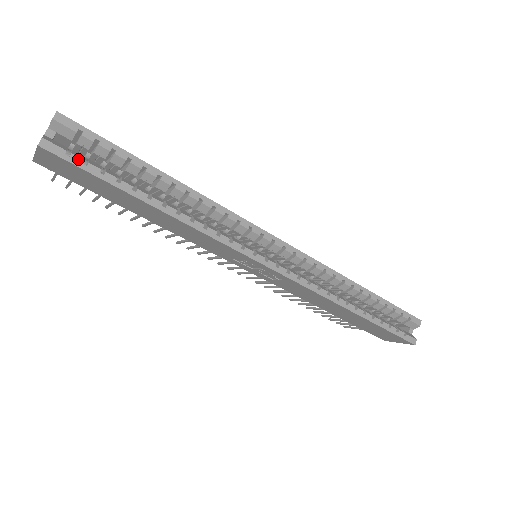
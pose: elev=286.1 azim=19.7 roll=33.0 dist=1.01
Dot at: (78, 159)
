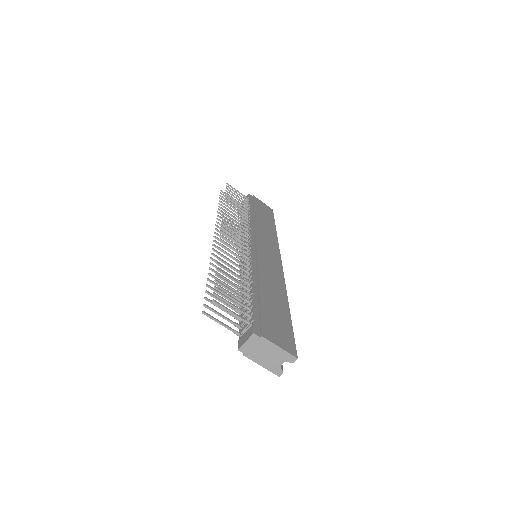
Dot at: occluded
